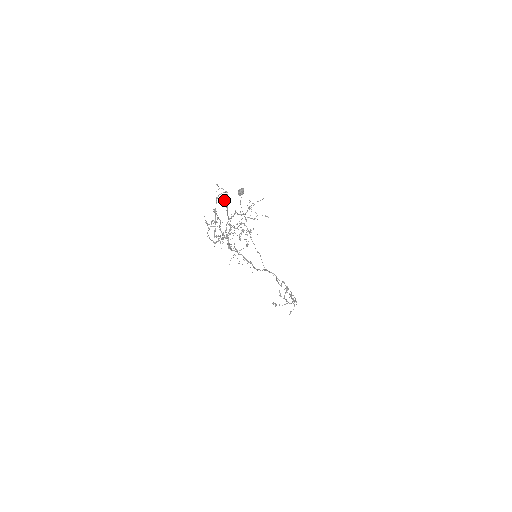
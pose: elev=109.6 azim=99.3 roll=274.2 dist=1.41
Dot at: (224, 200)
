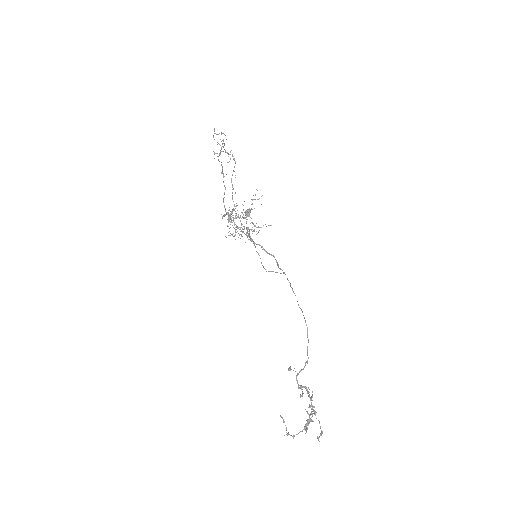
Dot at: occluded
